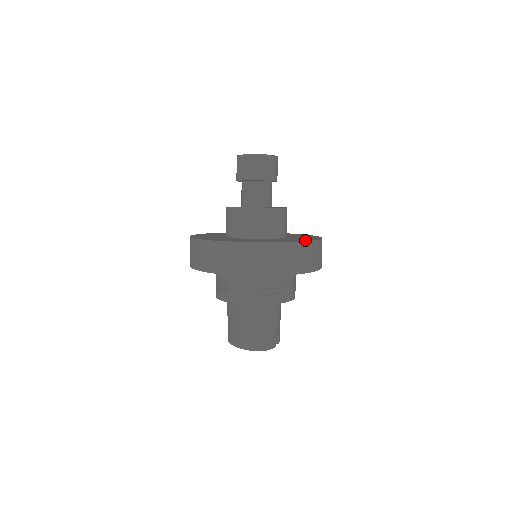
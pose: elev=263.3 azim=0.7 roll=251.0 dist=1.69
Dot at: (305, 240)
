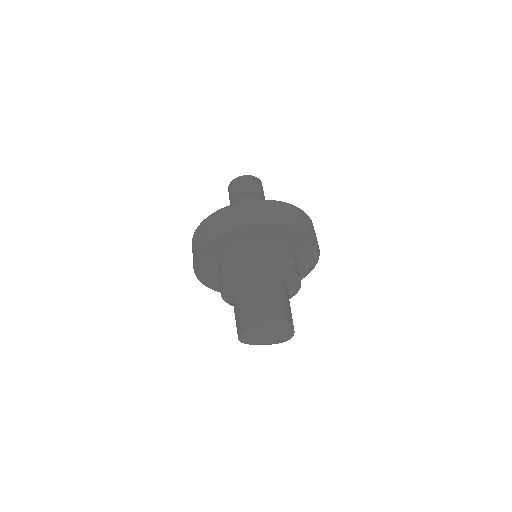
Dot at: occluded
